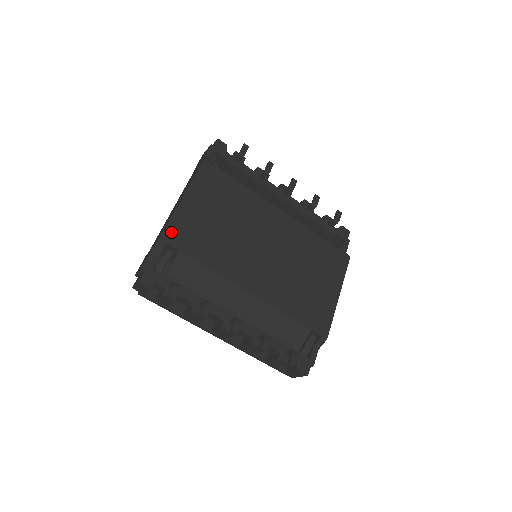
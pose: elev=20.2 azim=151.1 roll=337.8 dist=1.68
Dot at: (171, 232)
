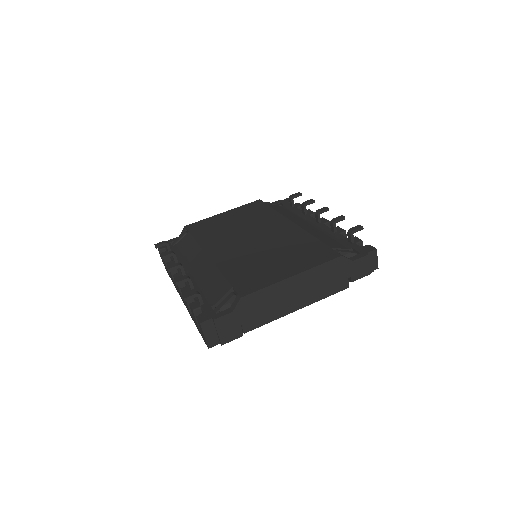
Dot at: (195, 224)
